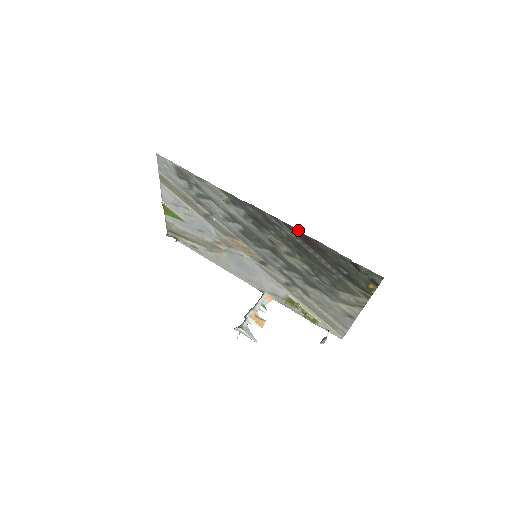
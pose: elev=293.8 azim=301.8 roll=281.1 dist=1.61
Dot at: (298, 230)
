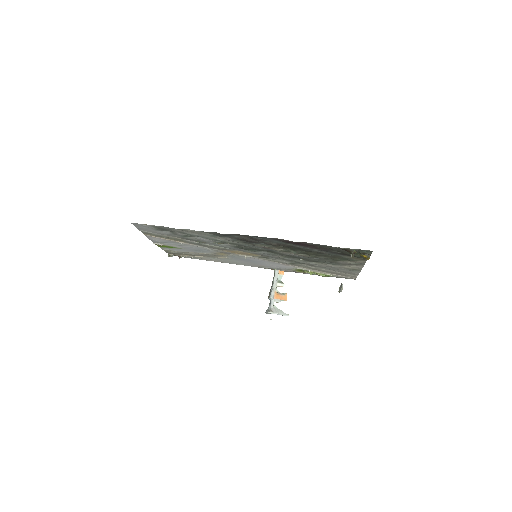
Dot at: (284, 240)
